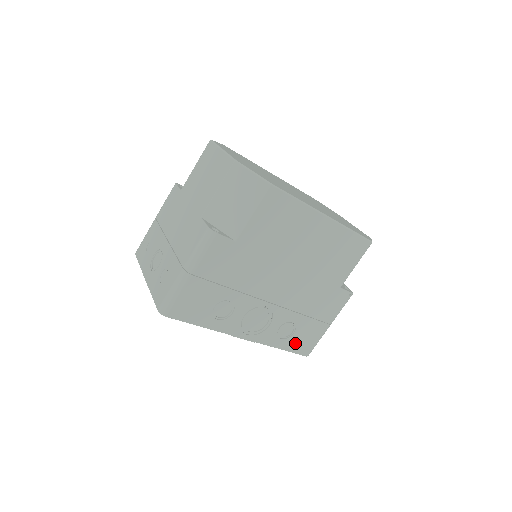
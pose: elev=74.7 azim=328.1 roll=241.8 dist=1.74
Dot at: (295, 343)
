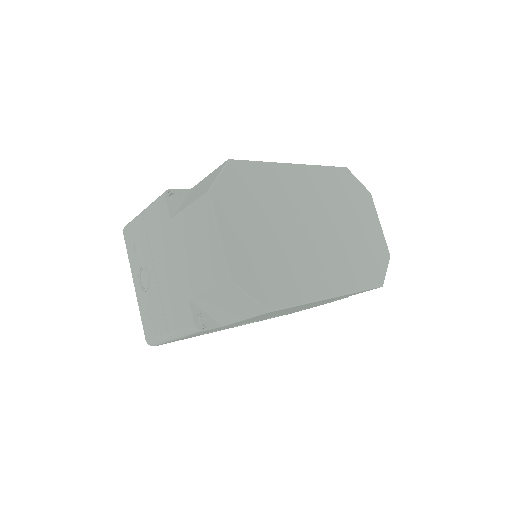
Dot at: (282, 315)
